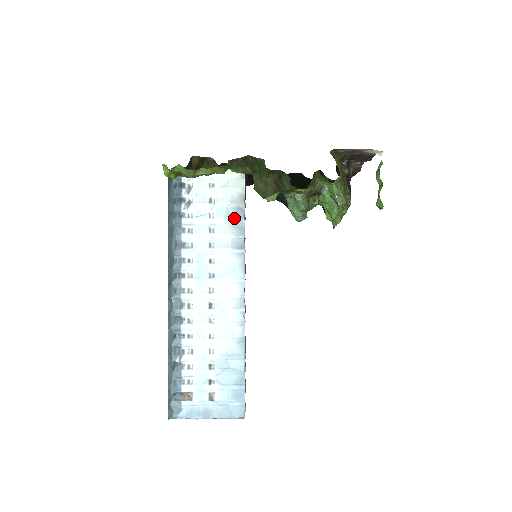
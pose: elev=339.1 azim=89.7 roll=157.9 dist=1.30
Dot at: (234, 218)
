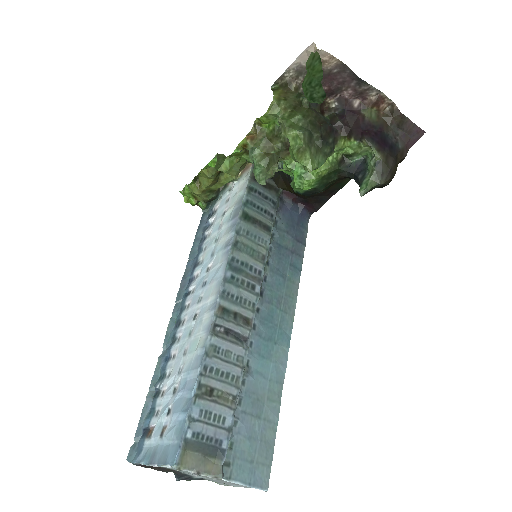
Dot at: (232, 219)
